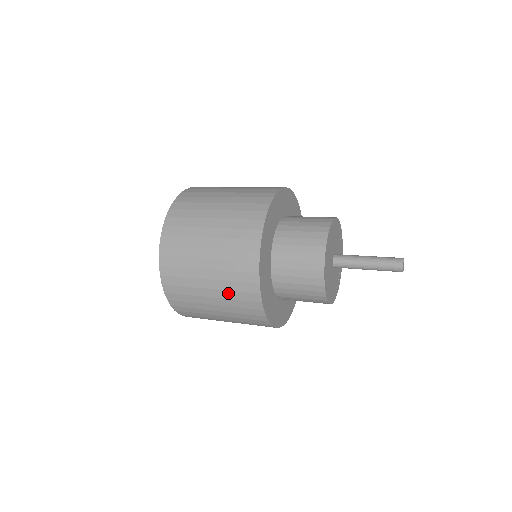
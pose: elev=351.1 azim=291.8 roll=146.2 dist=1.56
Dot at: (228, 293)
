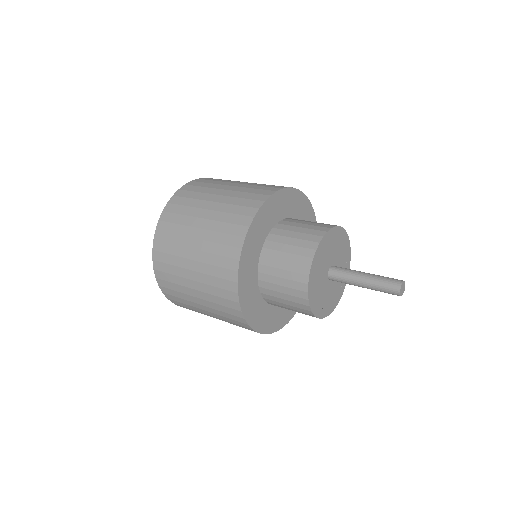
Dot at: (208, 267)
